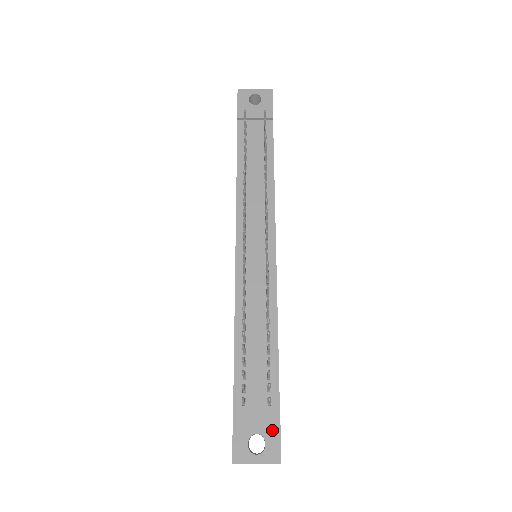
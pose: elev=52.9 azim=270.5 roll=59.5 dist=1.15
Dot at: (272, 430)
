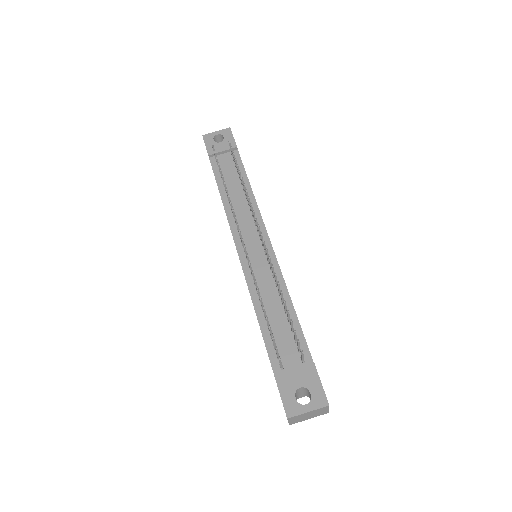
Dot at: (312, 381)
